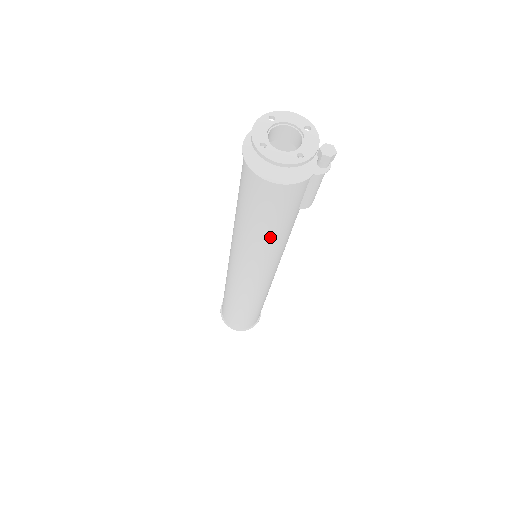
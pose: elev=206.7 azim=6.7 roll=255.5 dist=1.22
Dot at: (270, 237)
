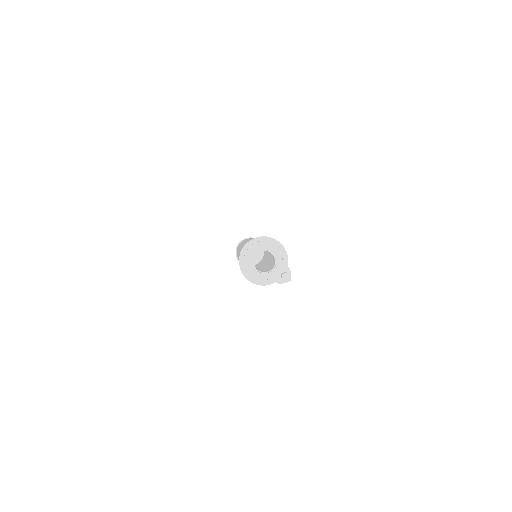
Dot at: occluded
